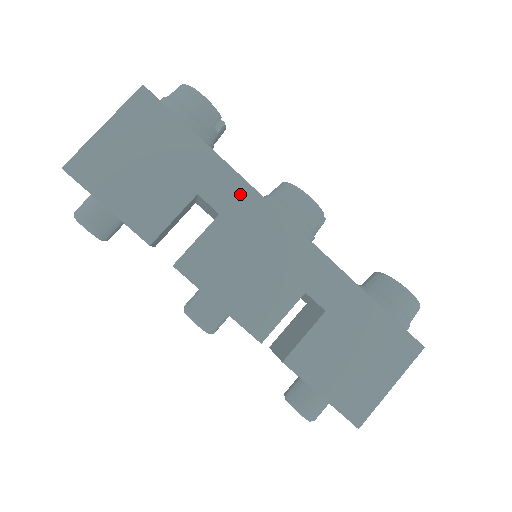
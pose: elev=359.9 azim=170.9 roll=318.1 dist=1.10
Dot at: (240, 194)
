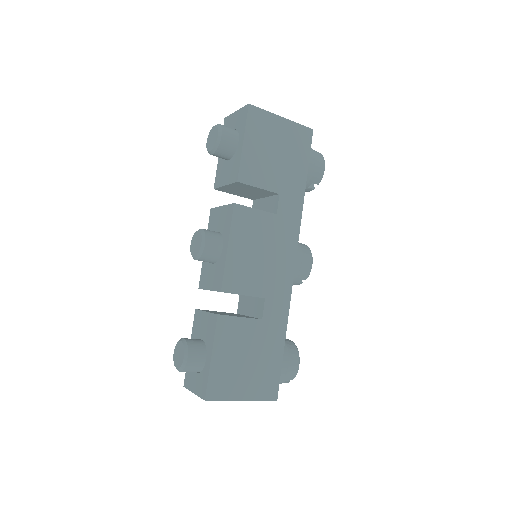
Dot at: (293, 220)
